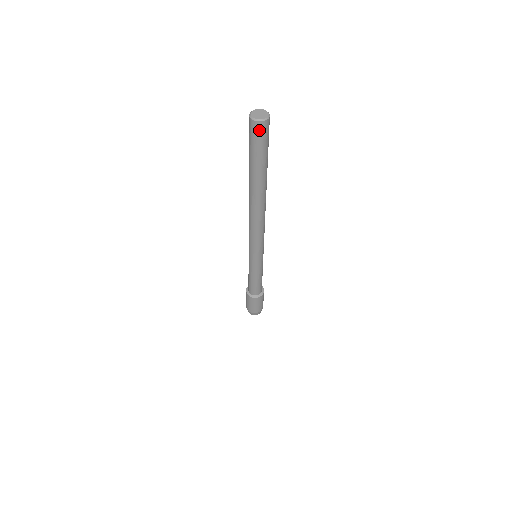
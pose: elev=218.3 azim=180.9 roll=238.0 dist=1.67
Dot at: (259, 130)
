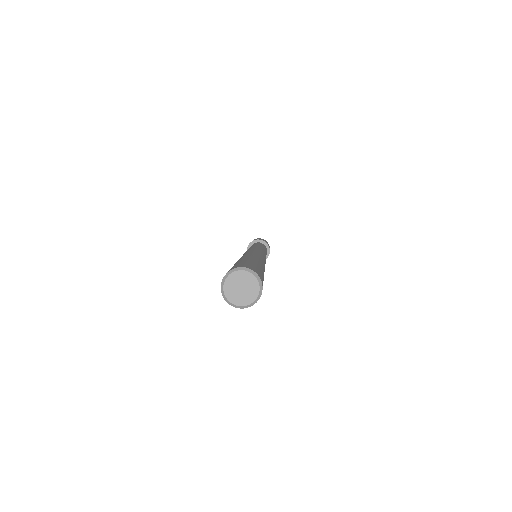
Dot at: occluded
